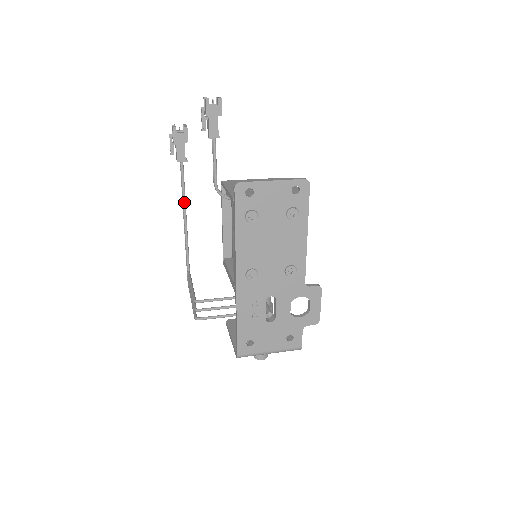
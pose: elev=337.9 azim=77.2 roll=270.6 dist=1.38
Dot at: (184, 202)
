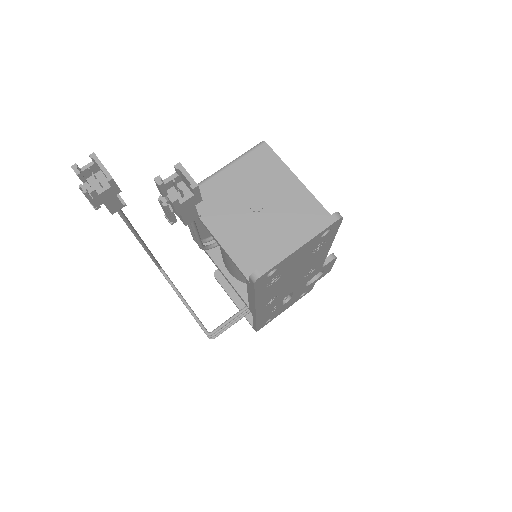
Dot at: (136, 235)
